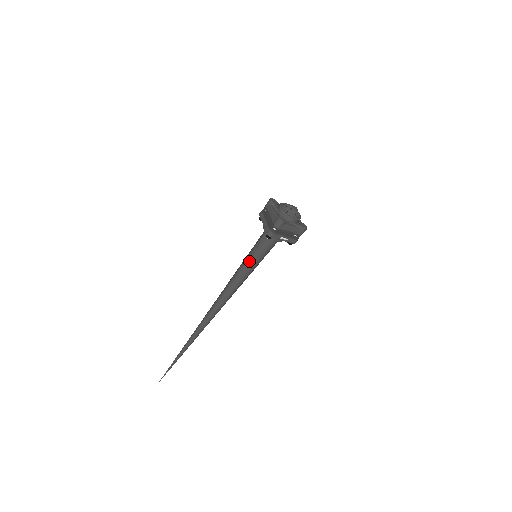
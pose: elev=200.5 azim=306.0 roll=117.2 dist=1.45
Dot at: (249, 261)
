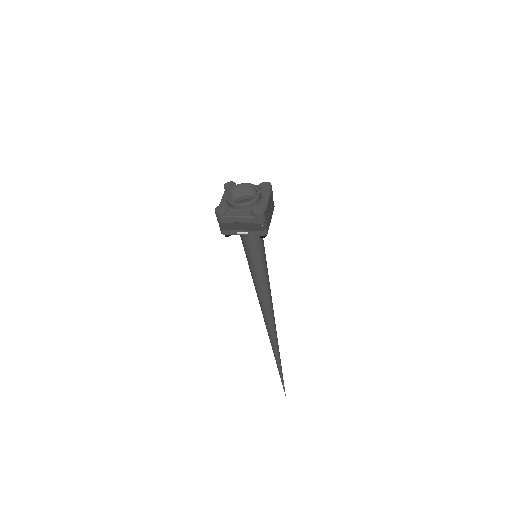
Dot at: (248, 264)
